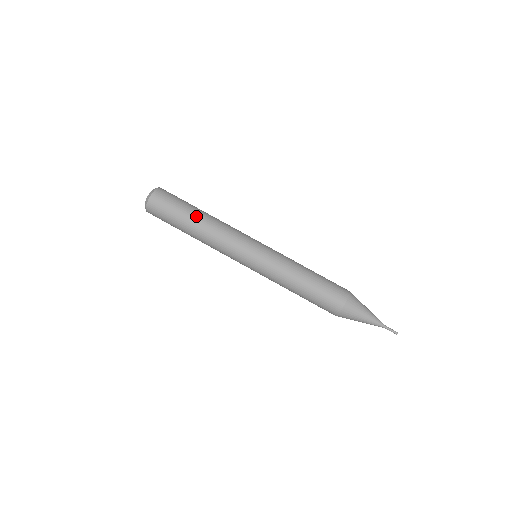
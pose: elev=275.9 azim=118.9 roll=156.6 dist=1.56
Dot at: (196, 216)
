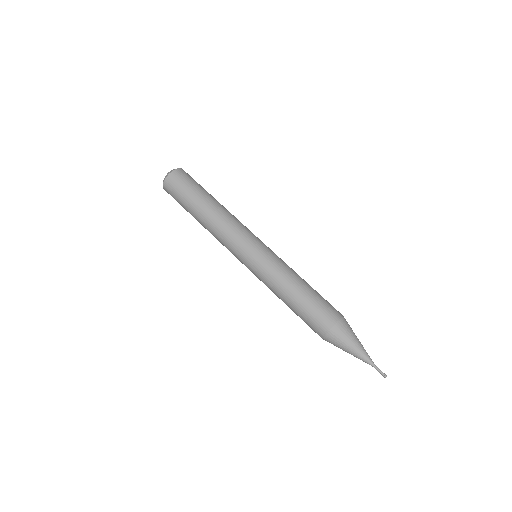
Dot at: (198, 210)
